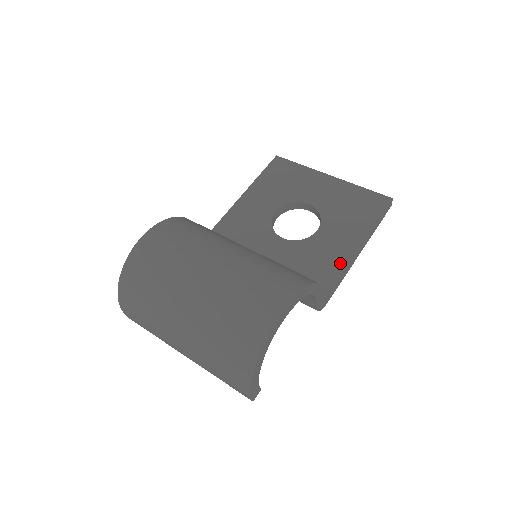
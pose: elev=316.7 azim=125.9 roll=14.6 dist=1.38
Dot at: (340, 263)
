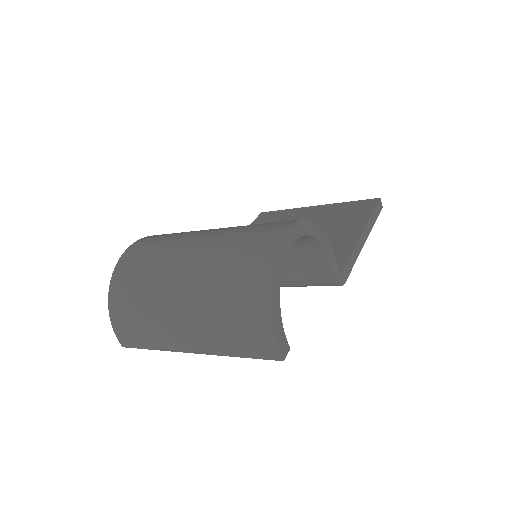
Dot at: (347, 246)
